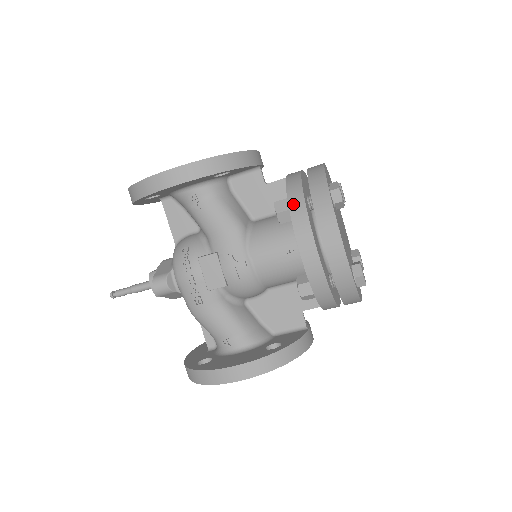
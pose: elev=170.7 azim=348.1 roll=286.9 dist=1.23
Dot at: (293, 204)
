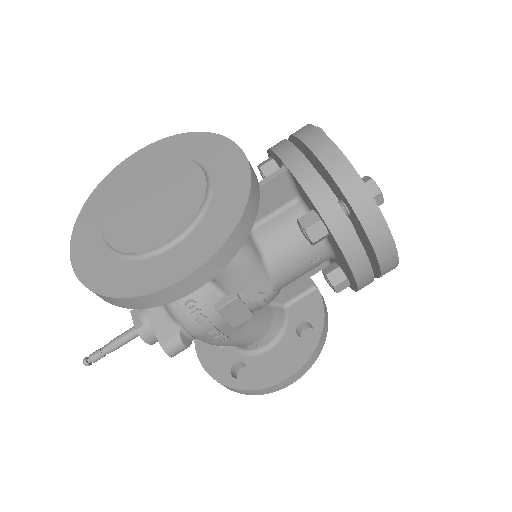
Dot at: (339, 234)
